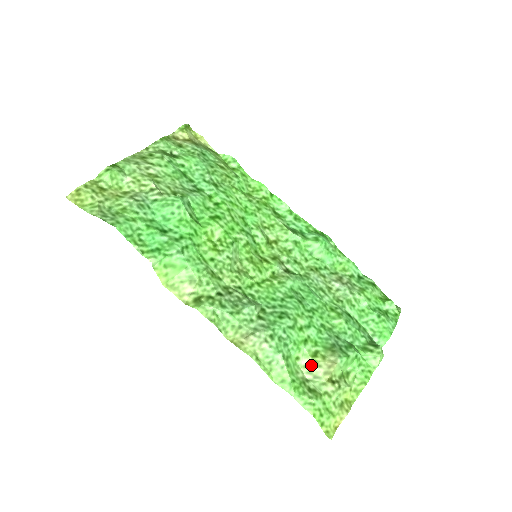
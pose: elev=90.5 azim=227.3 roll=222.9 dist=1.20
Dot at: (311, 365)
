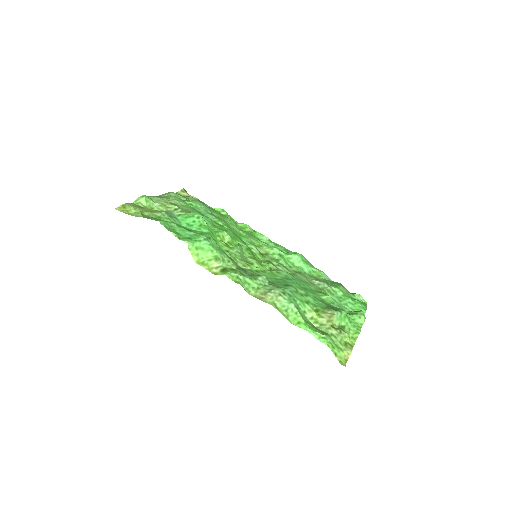
Dot at: (316, 317)
